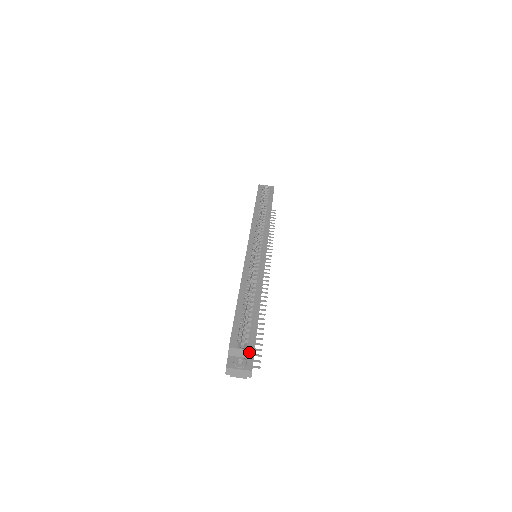
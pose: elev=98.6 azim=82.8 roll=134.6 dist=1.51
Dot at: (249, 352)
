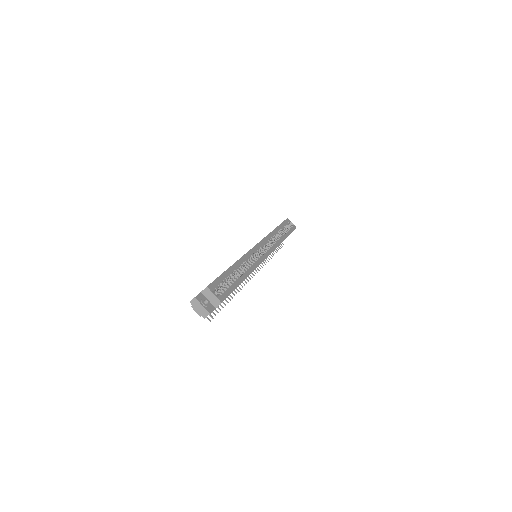
Dot at: (217, 301)
